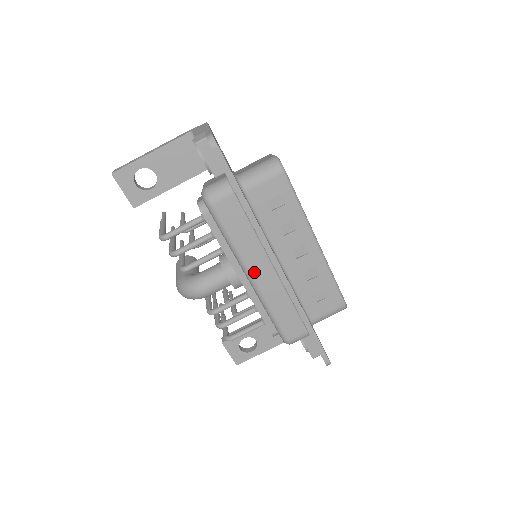
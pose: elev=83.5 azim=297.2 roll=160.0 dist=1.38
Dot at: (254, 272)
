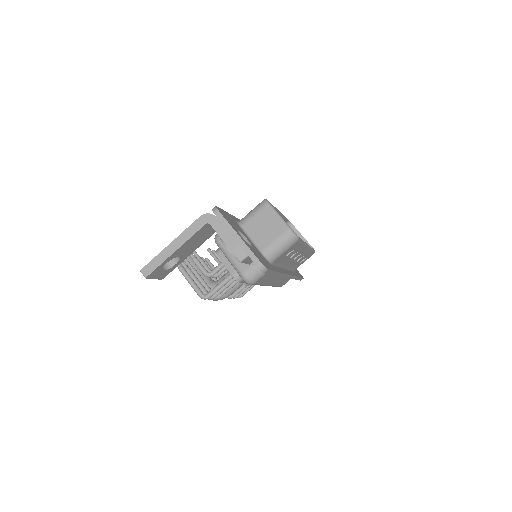
Dot at: (271, 283)
